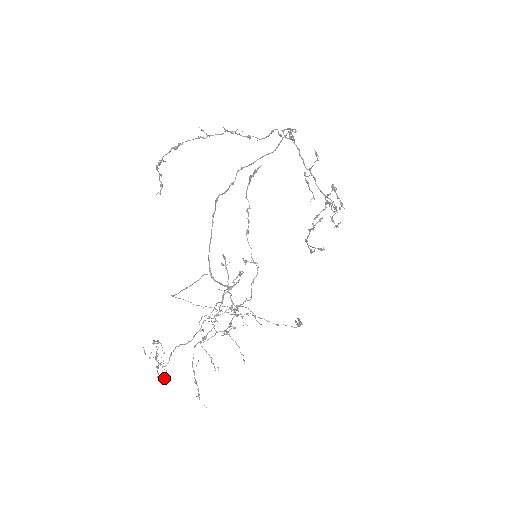
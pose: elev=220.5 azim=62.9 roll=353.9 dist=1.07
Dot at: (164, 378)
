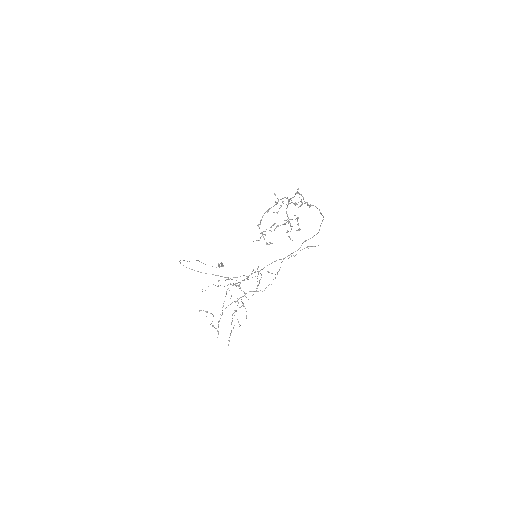
Dot at: occluded
